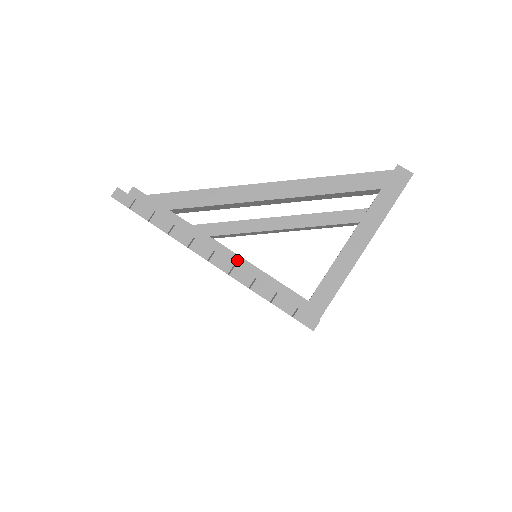
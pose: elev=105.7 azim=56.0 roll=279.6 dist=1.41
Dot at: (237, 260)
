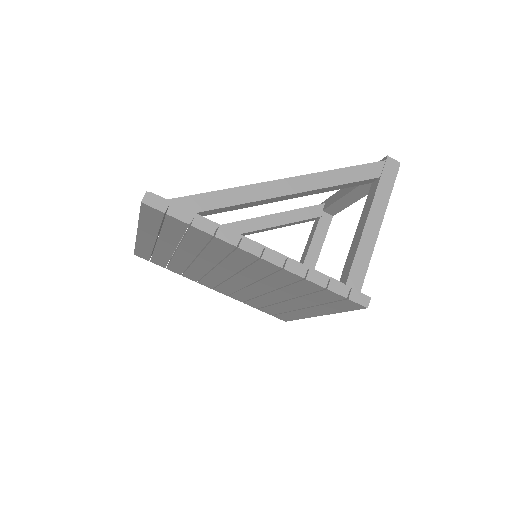
Dot at: occluded
